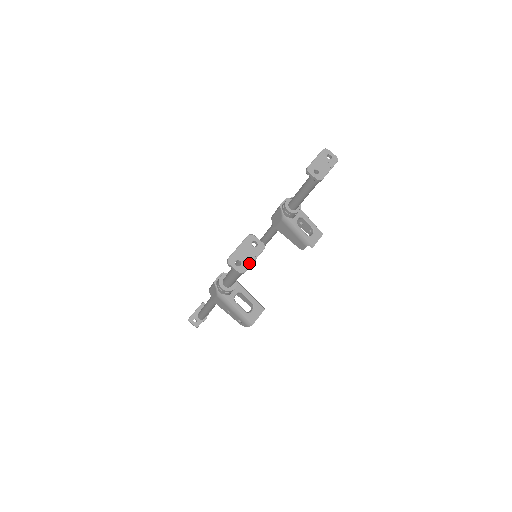
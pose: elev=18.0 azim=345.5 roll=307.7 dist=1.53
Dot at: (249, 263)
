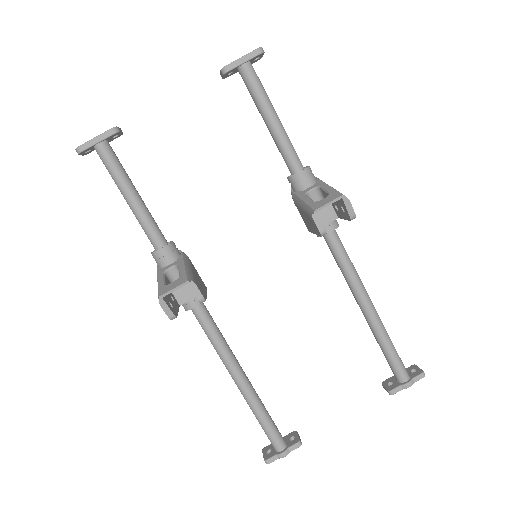
Dot at: (89, 141)
